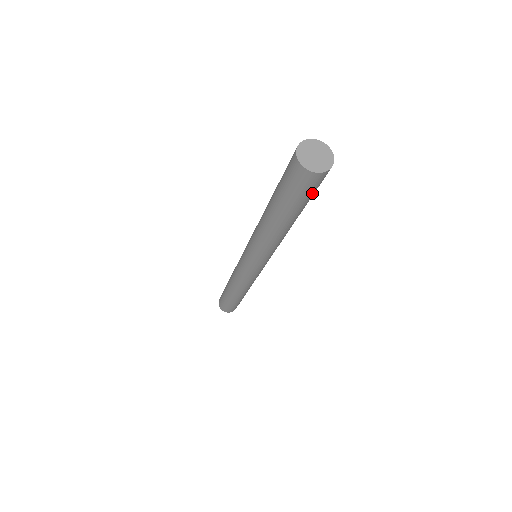
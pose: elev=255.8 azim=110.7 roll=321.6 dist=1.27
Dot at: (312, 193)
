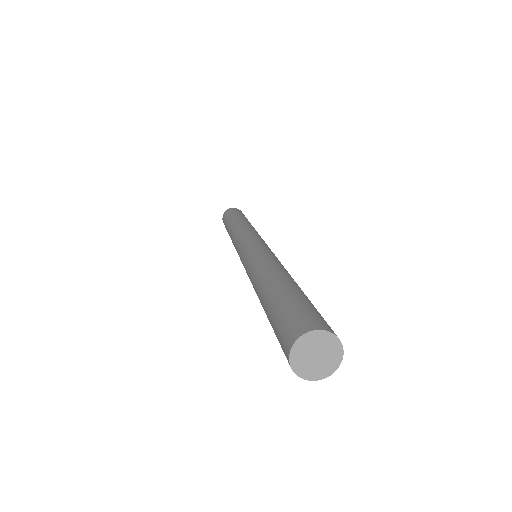
Dot at: occluded
